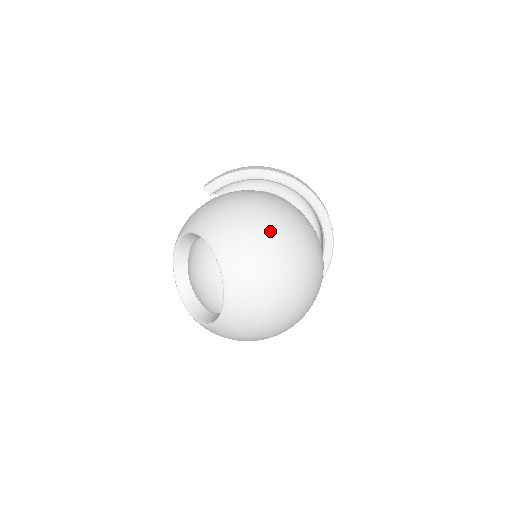
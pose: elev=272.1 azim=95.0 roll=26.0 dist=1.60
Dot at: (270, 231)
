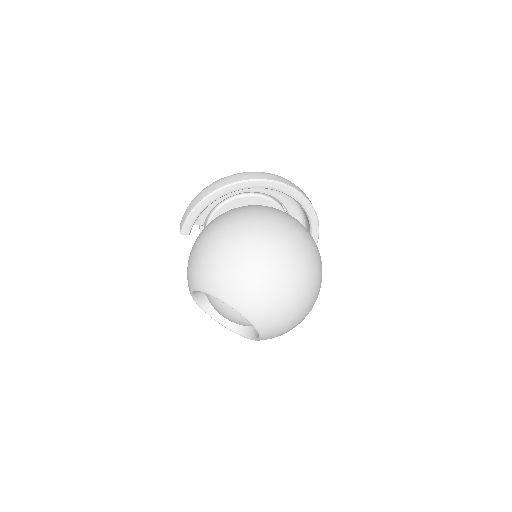
Dot at: (252, 259)
